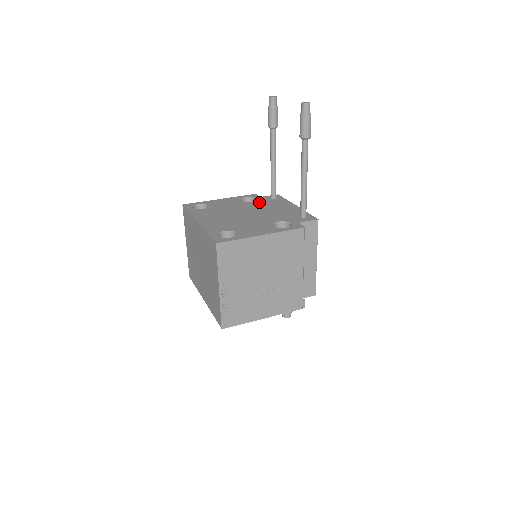
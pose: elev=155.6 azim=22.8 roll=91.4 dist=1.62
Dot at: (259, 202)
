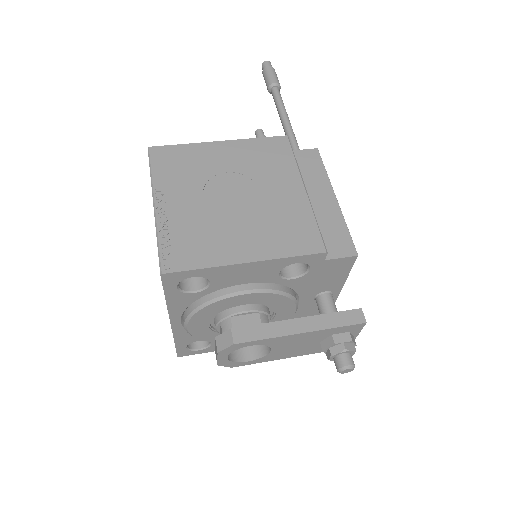
Dot at: occluded
